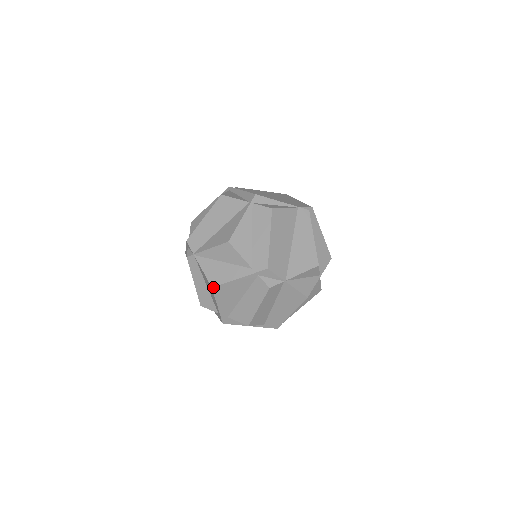
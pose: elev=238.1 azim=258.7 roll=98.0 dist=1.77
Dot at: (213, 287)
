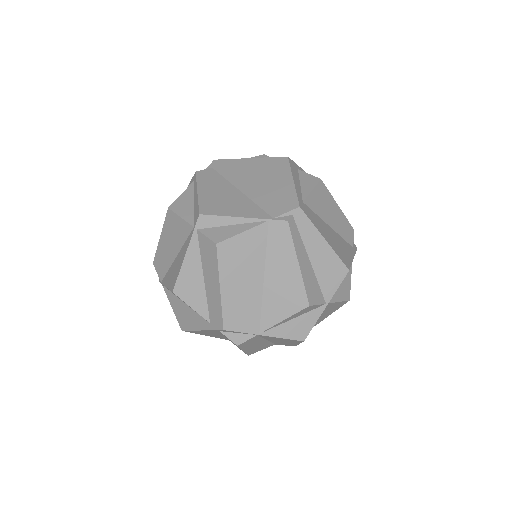
Dot at: (183, 330)
